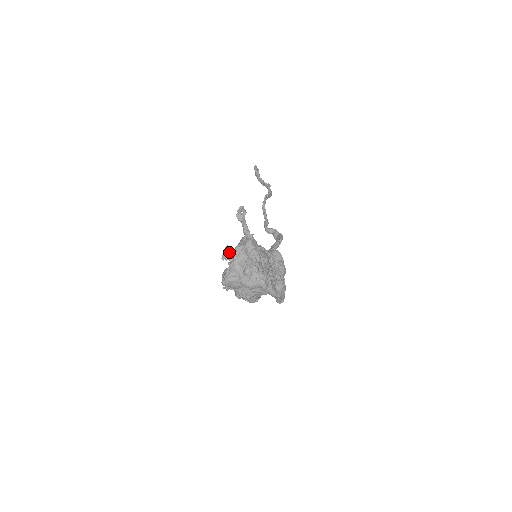
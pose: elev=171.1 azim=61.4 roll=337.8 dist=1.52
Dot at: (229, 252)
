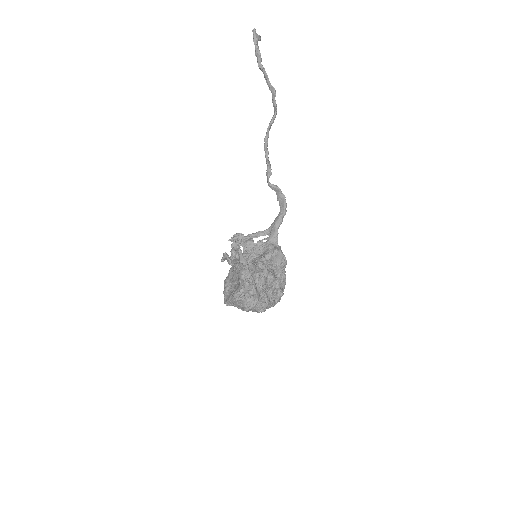
Dot at: (228, 262)
